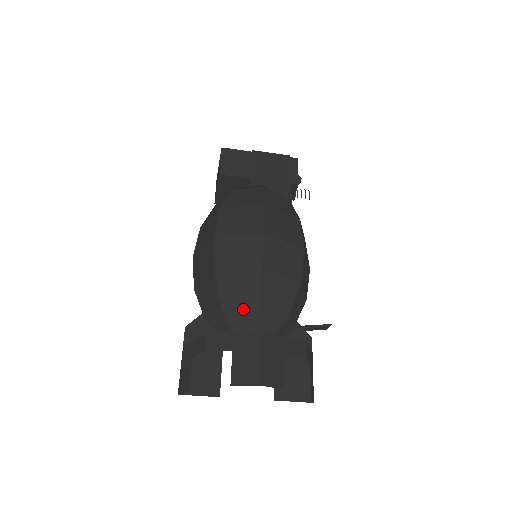
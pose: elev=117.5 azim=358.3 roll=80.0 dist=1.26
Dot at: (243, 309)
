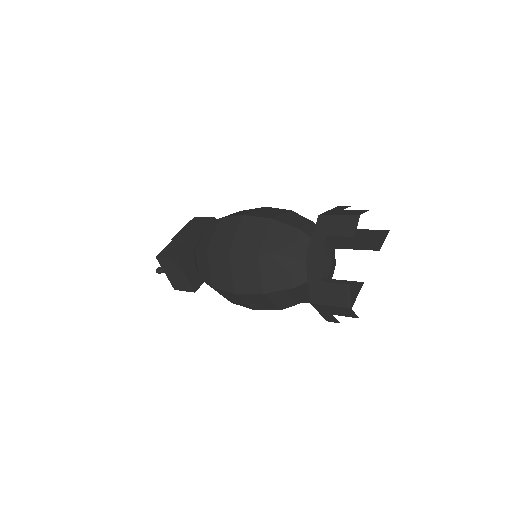
Dot at: (296, 241)
